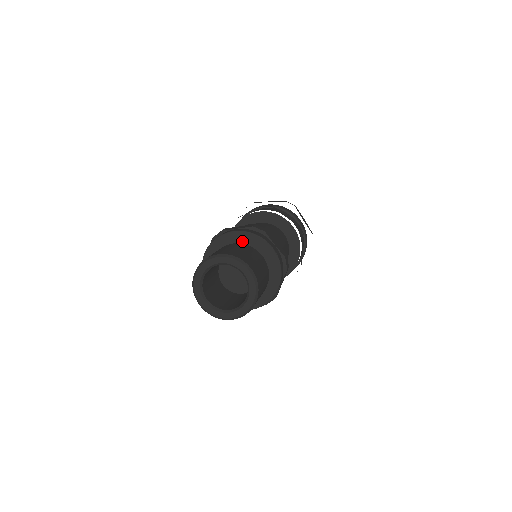
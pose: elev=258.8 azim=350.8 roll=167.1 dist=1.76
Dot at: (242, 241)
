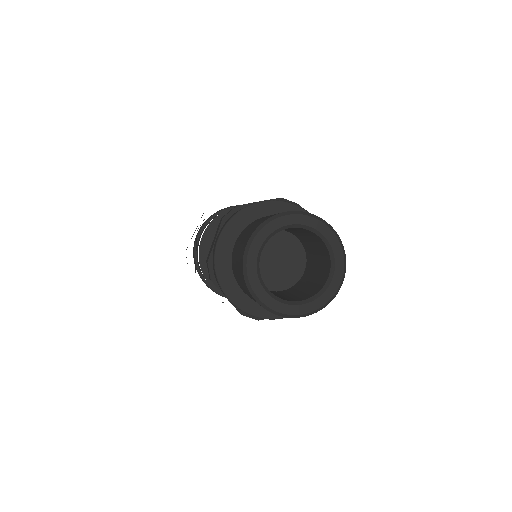
Dot at: (236, 236)
